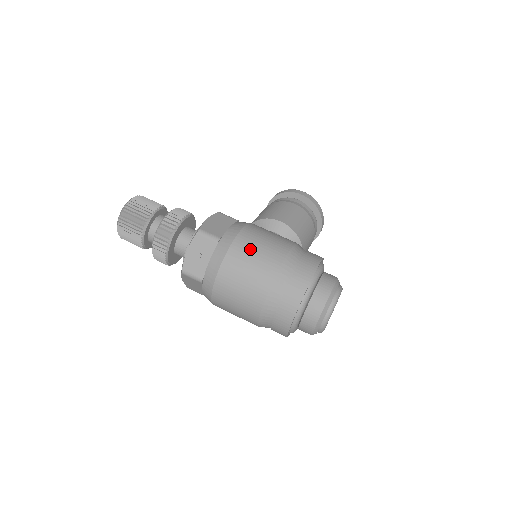
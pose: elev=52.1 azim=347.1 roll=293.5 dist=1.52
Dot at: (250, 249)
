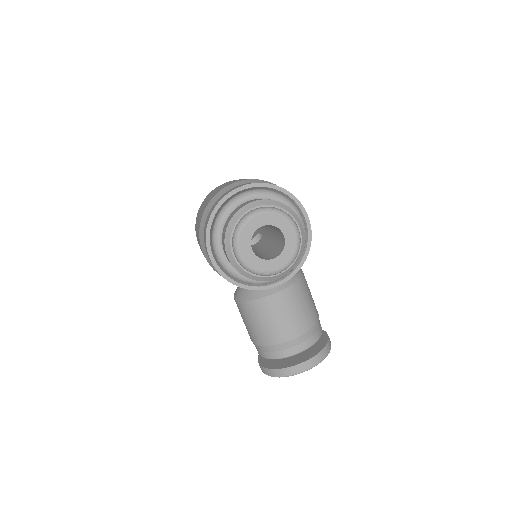
Dot at: occluded
